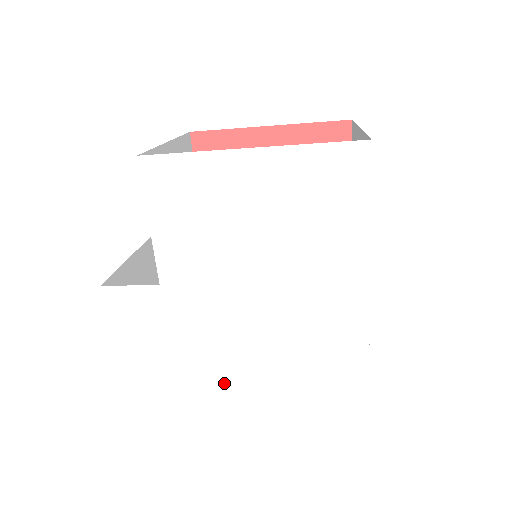
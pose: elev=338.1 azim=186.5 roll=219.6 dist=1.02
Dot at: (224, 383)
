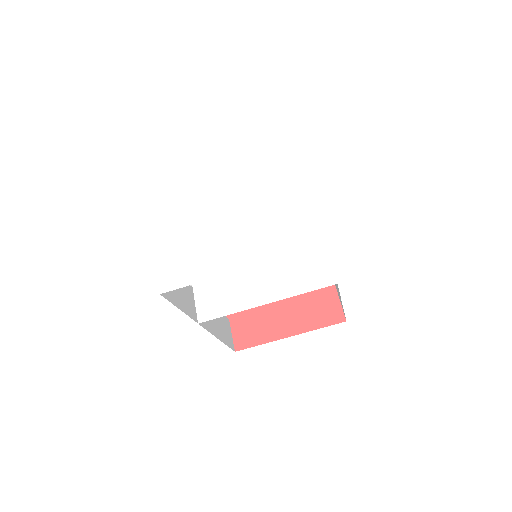
Dot at: (233, 299)
